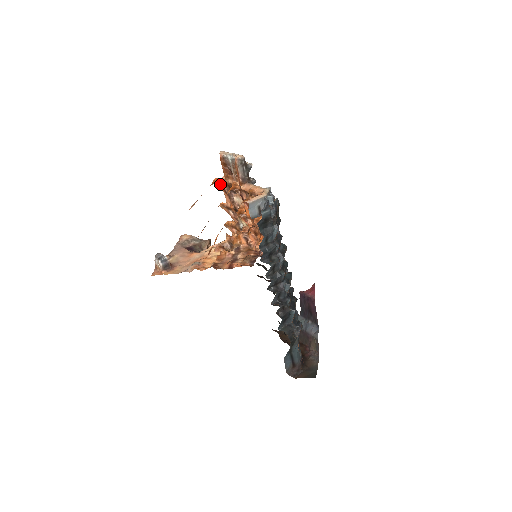
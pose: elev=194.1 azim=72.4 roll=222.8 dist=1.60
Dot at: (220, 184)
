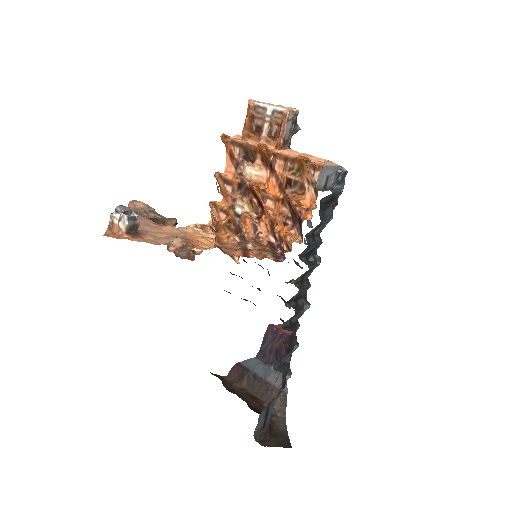
Dot at: (228, 144)
